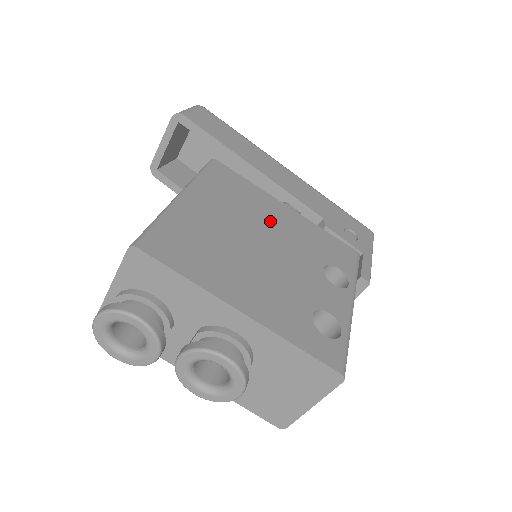
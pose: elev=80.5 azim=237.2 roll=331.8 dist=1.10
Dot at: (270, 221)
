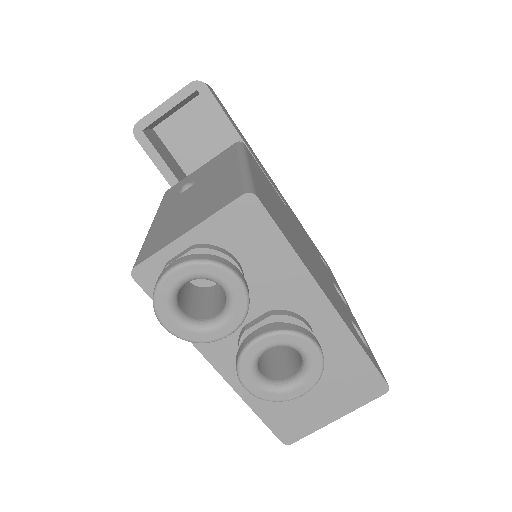
Dot at: (294, 223)
